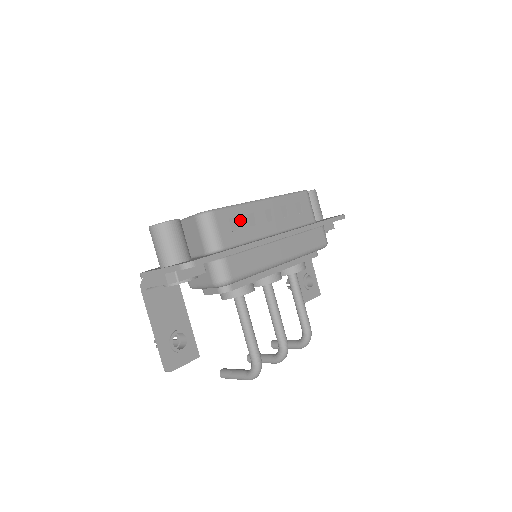
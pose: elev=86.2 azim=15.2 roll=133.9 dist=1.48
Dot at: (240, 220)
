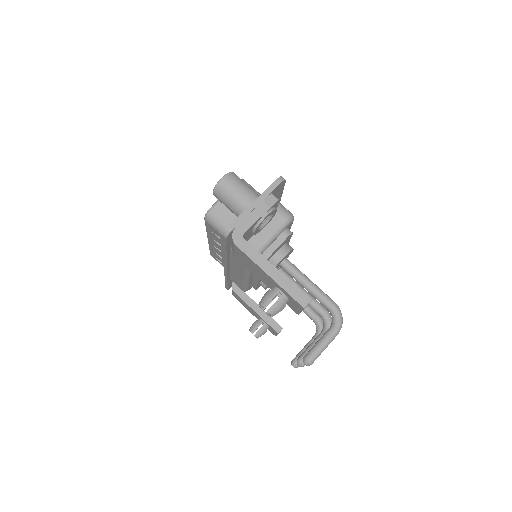
Dot at: occluded
